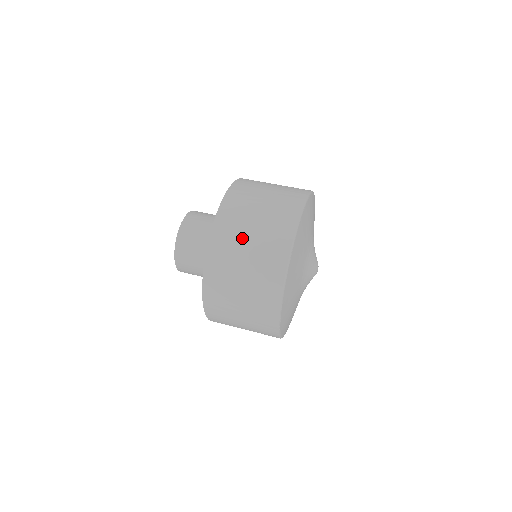
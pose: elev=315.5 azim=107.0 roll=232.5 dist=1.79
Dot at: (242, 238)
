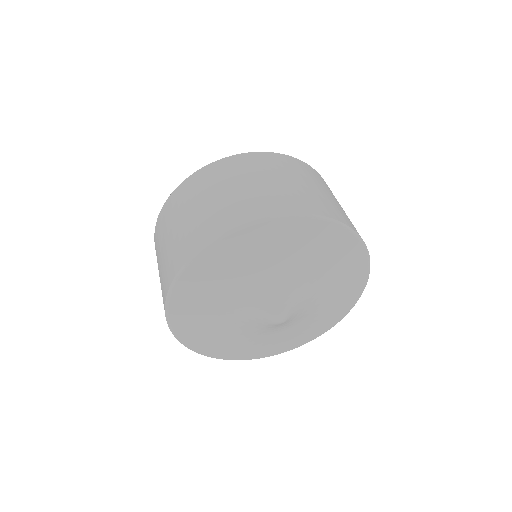
Dot at: (184, 210)
